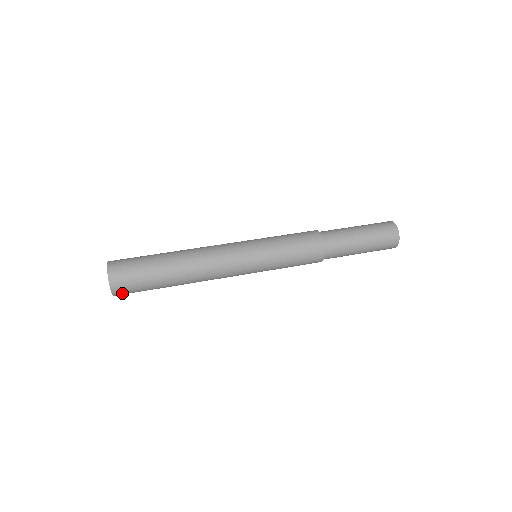
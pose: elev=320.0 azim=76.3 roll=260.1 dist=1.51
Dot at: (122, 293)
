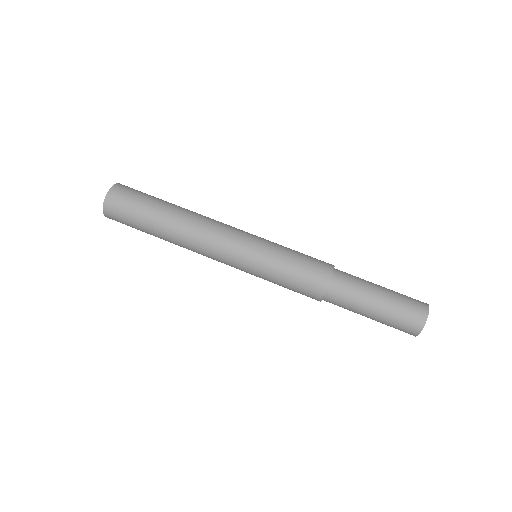
Dot at: occluded
